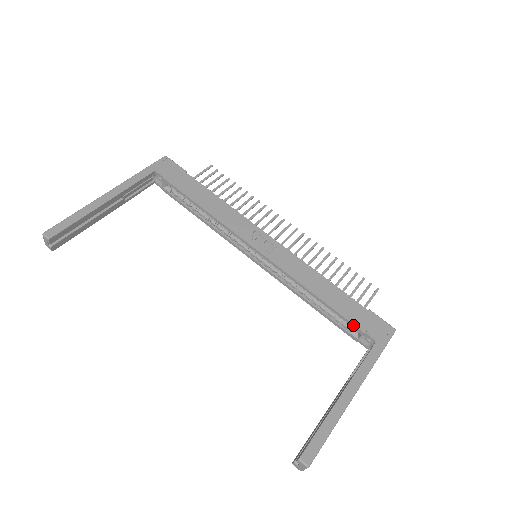
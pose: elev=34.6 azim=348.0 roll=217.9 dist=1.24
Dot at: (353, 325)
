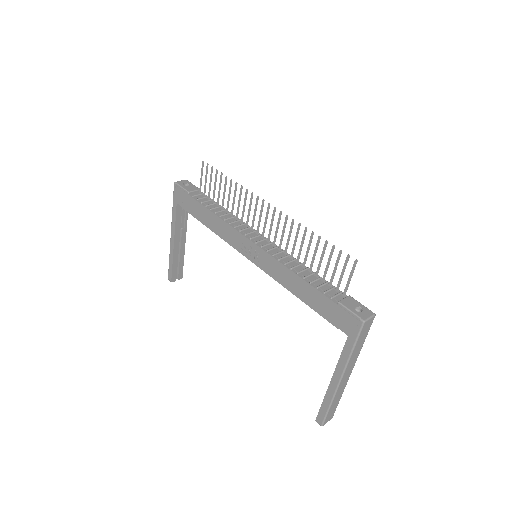
Dot at: (328, 321)
